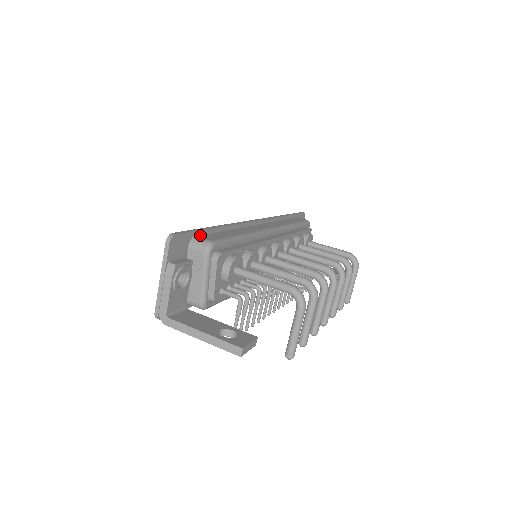
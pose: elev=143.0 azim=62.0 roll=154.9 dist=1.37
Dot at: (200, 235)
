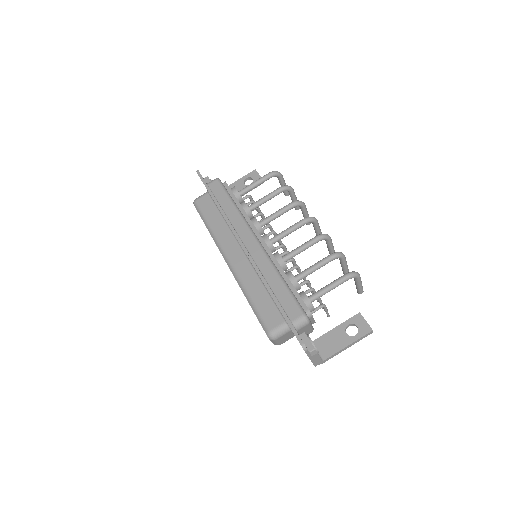
Dot at: (289, 318)
